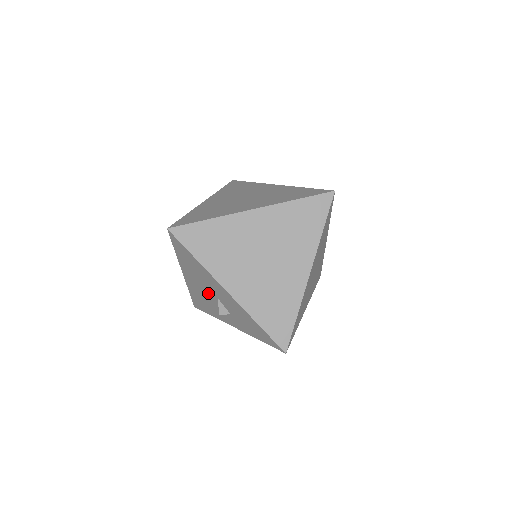
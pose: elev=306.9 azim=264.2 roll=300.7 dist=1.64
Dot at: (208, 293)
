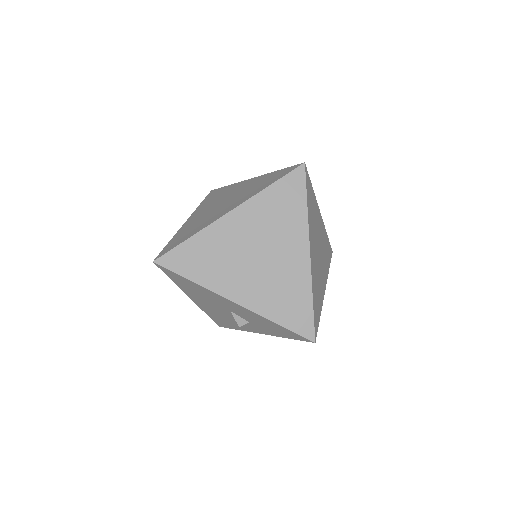
Dot at: (221, 309)
